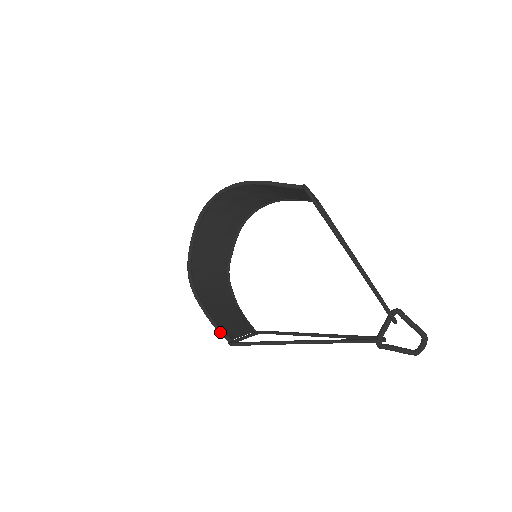
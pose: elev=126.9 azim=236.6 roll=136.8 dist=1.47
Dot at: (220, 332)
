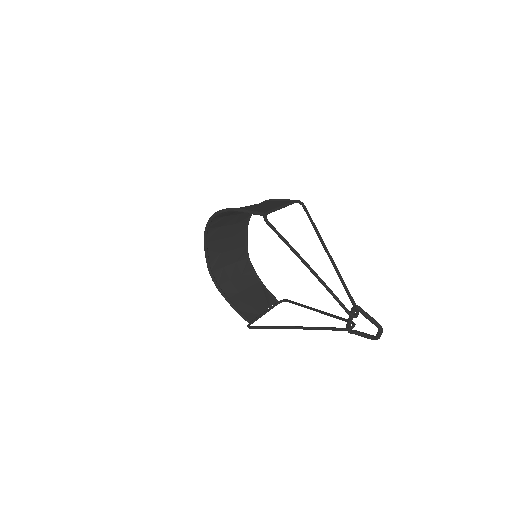
Dot at: occluded
